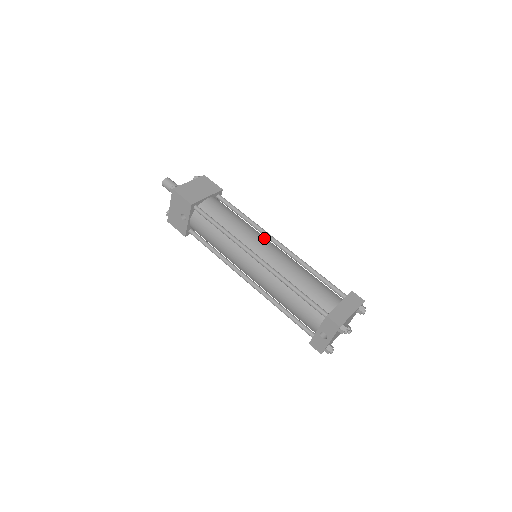
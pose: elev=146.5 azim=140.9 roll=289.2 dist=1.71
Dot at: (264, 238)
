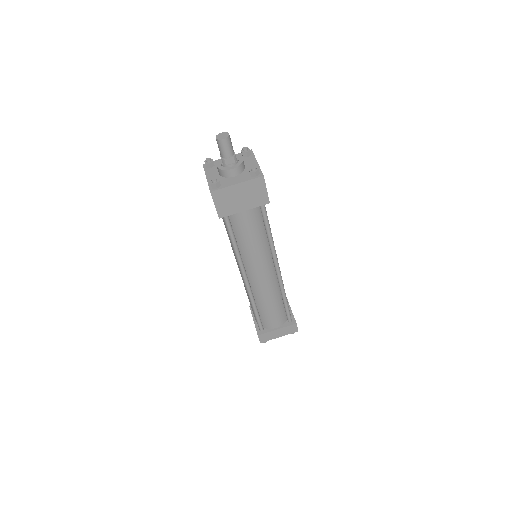
Dot at: (268, 264)
